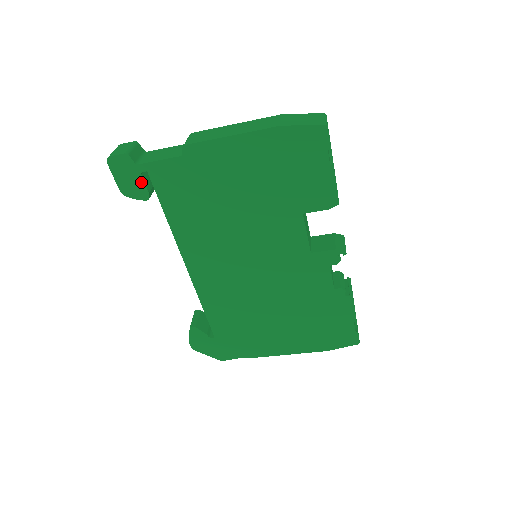
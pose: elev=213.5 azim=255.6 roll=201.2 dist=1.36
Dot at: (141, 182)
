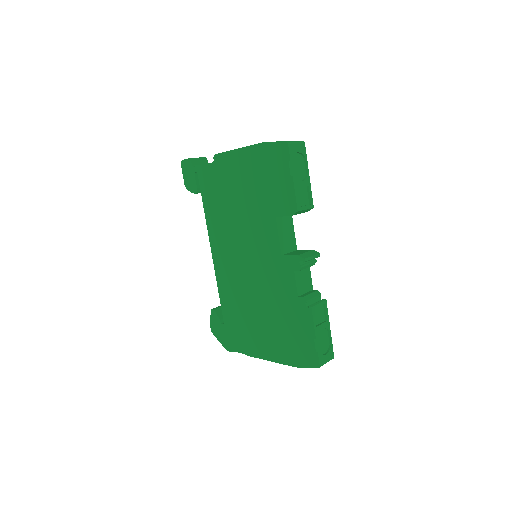
Dot at: (194, 180)
